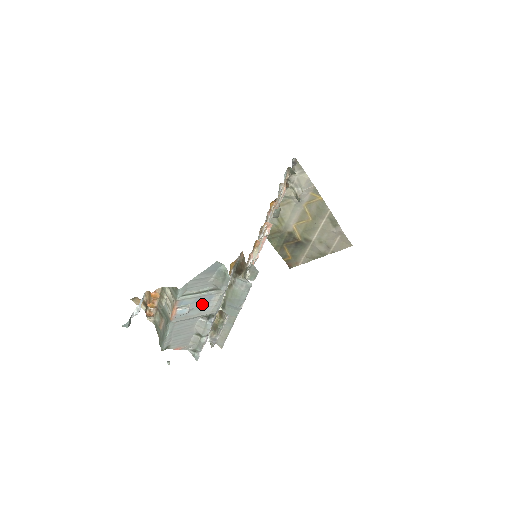
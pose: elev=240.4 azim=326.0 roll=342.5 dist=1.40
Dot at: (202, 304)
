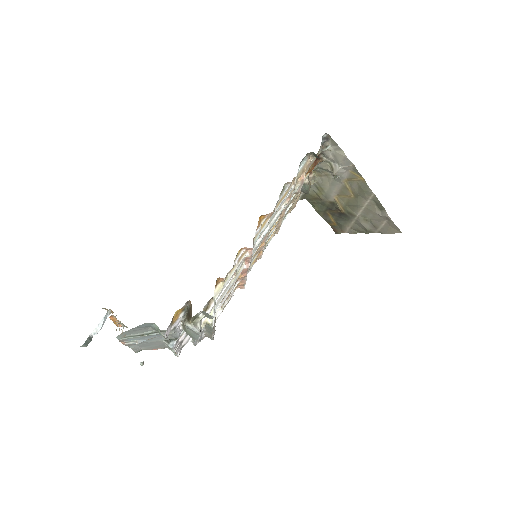
Dot at: (154, 337)
